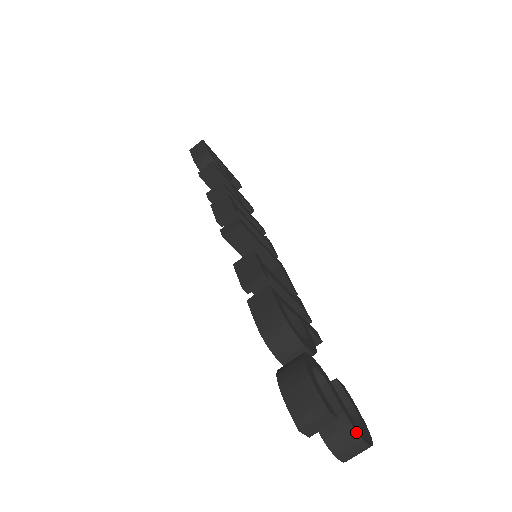
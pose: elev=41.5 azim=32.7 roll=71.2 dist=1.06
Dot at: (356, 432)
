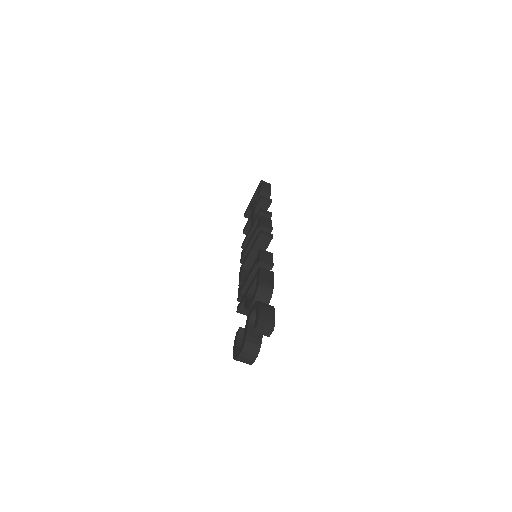
Dot at: (259, 351)
